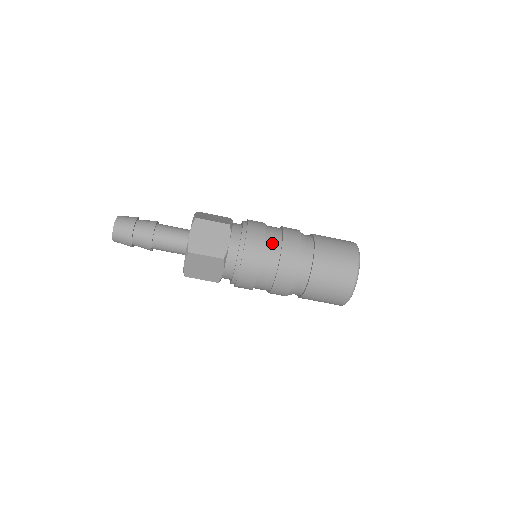
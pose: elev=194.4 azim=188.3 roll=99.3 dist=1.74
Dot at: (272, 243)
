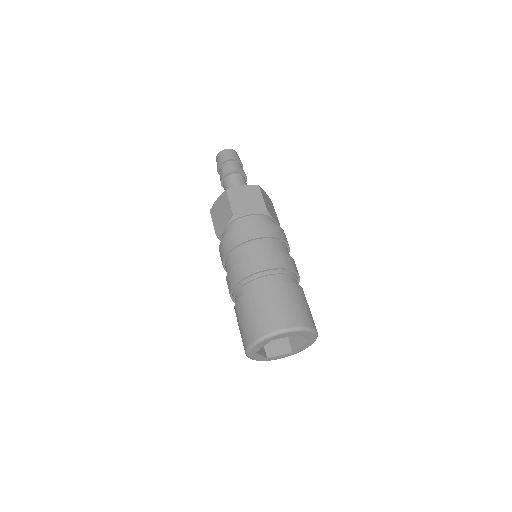
Dot at: occluded
